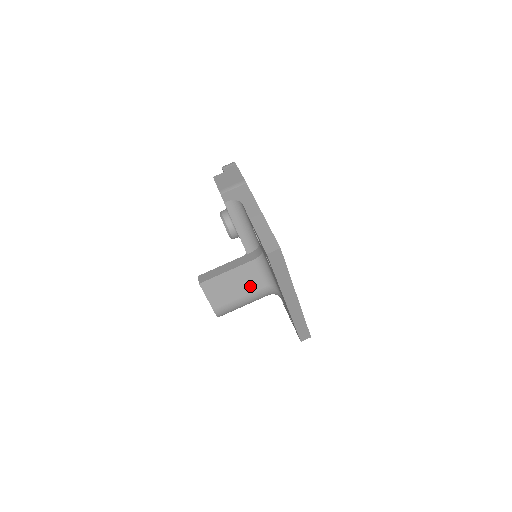
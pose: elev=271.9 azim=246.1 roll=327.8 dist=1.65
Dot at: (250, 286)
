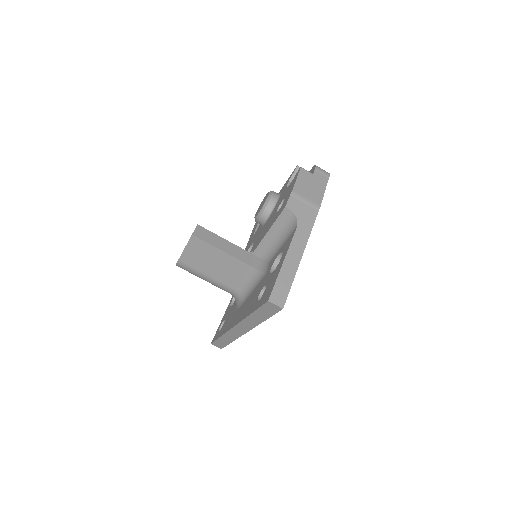
Dot at: (226, 277)
